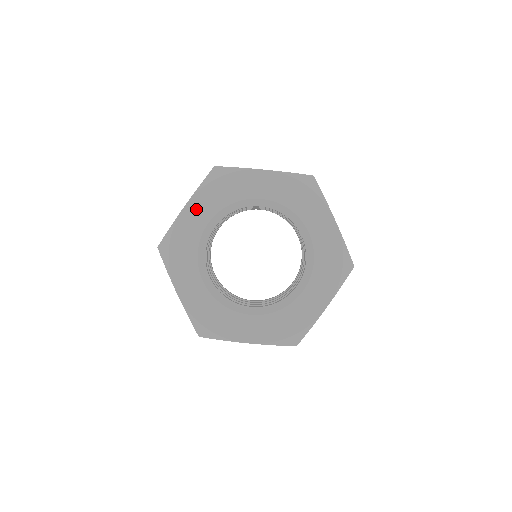
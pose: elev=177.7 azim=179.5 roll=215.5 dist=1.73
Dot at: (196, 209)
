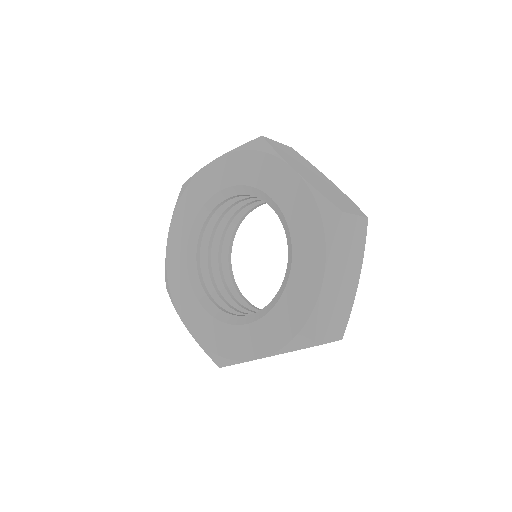
Dot at: (220, 170)
